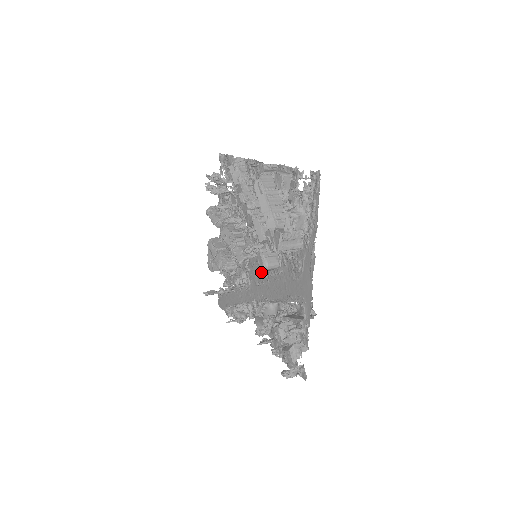
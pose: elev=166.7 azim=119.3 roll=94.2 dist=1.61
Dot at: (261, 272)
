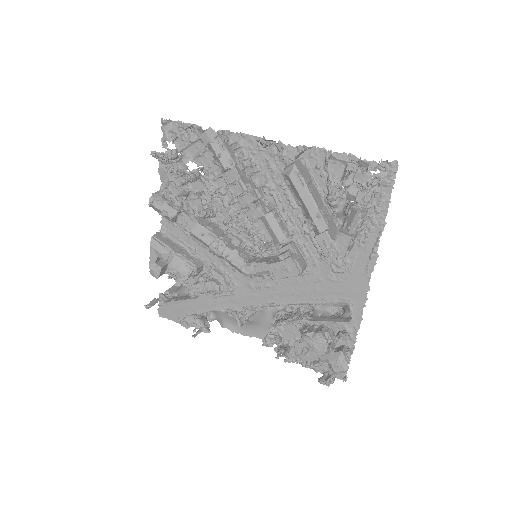
Dot at: occluded
